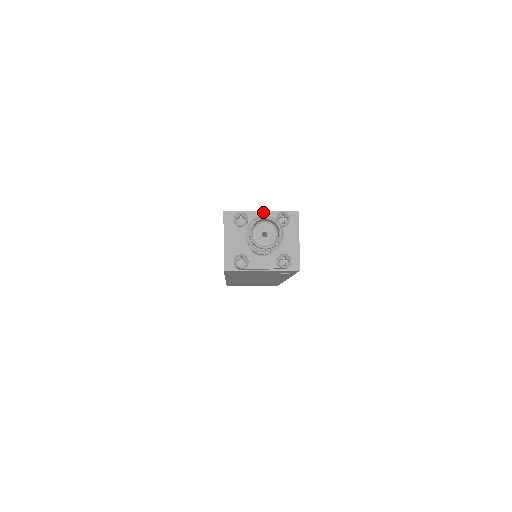
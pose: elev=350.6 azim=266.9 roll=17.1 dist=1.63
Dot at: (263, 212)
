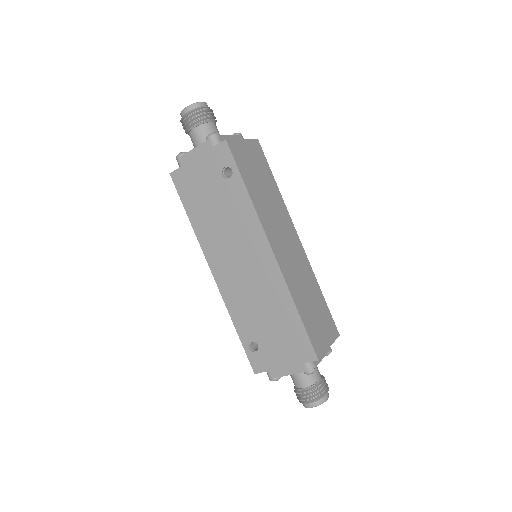
Dot at: occluded
